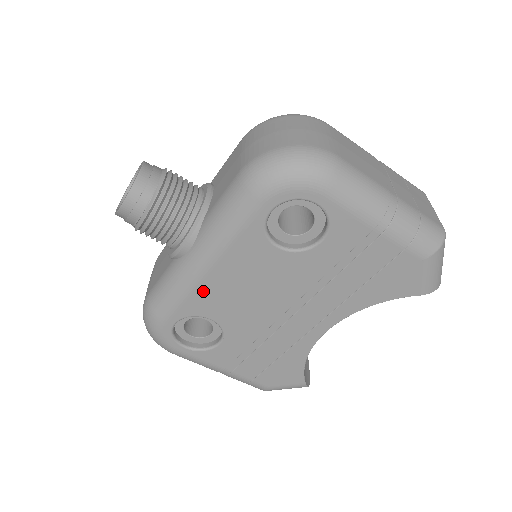
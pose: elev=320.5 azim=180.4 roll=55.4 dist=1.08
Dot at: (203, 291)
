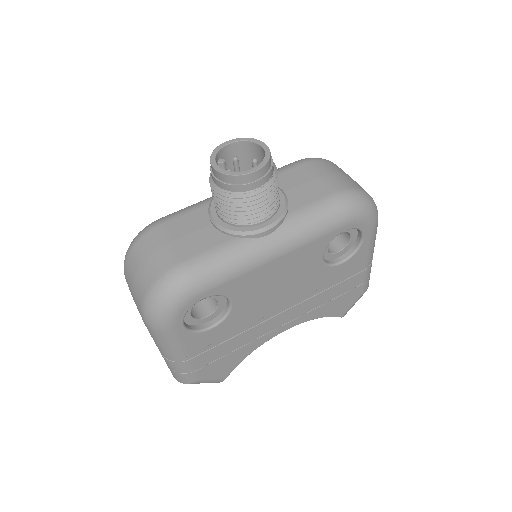
Dot at: (254, 275)
